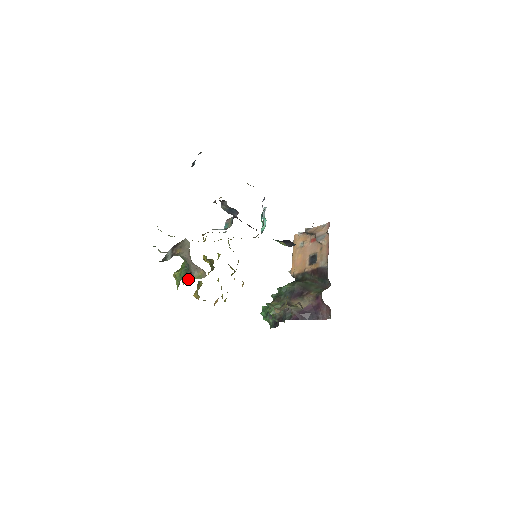
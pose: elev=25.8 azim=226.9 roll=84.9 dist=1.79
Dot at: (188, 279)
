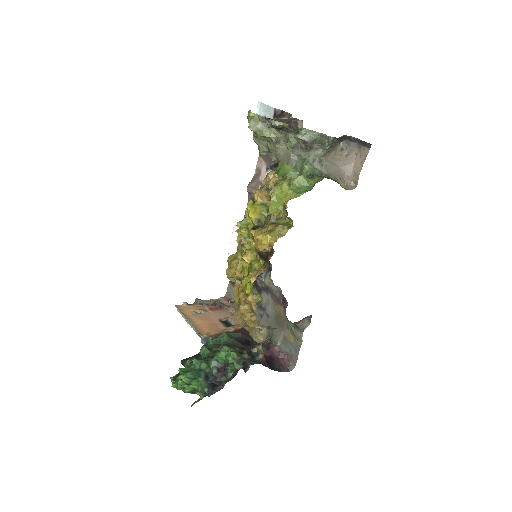
Dot at: occluded
